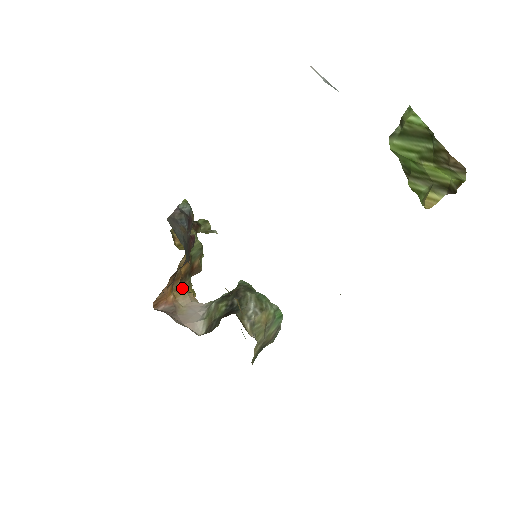
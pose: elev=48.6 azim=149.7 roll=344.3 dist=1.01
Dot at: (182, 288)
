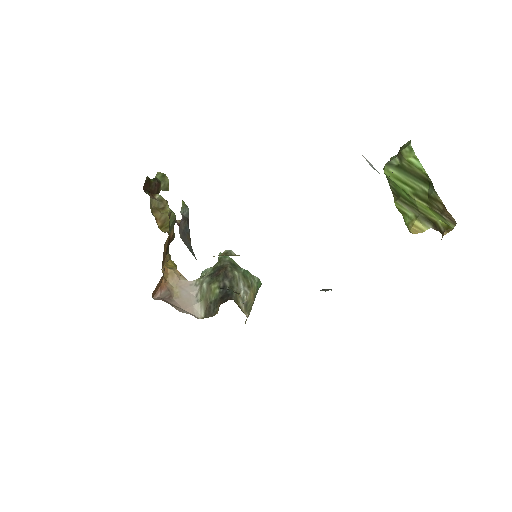
Dot at: (165, 264)
